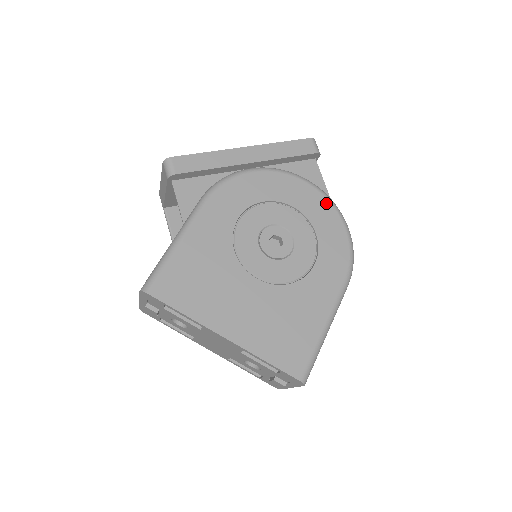
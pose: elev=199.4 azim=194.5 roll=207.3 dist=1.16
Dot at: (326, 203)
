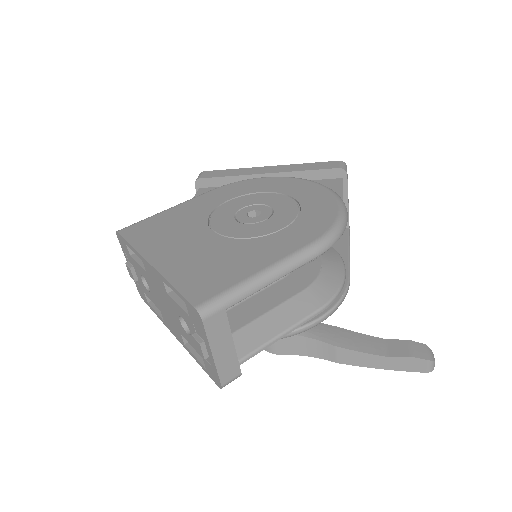
Dot at: (327, 194)
